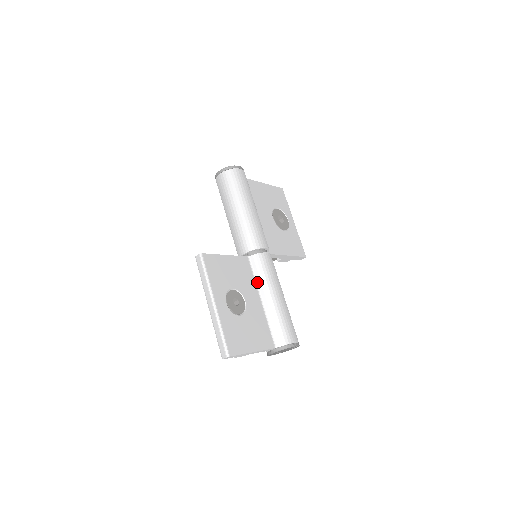
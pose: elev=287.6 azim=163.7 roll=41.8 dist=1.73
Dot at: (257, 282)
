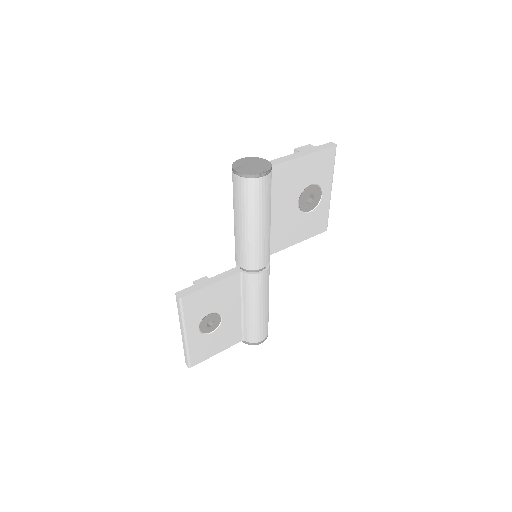
Dot at: (243, 294)
